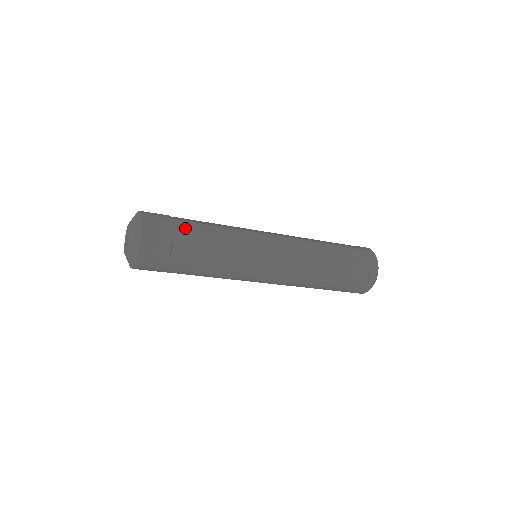
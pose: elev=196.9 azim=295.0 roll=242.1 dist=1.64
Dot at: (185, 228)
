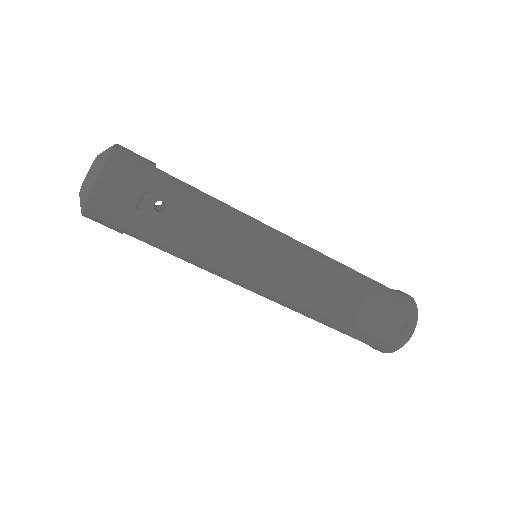
Dot at: occluded
